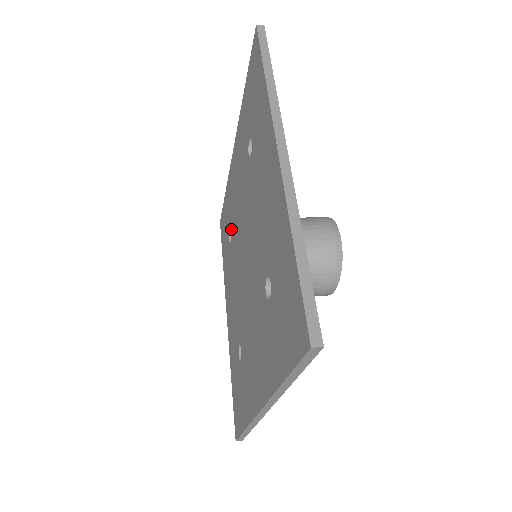
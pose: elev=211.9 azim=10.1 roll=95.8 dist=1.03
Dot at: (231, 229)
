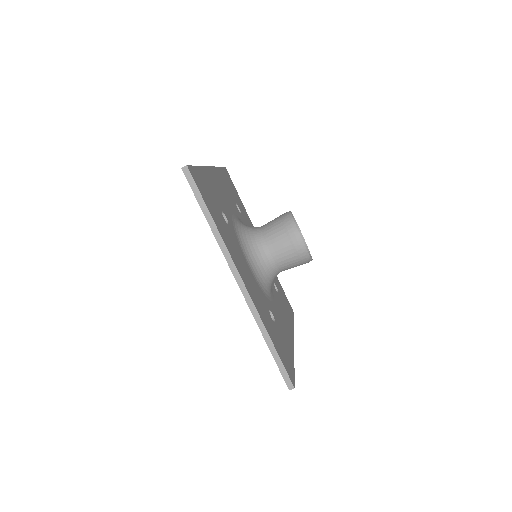
Dot at: occluded
